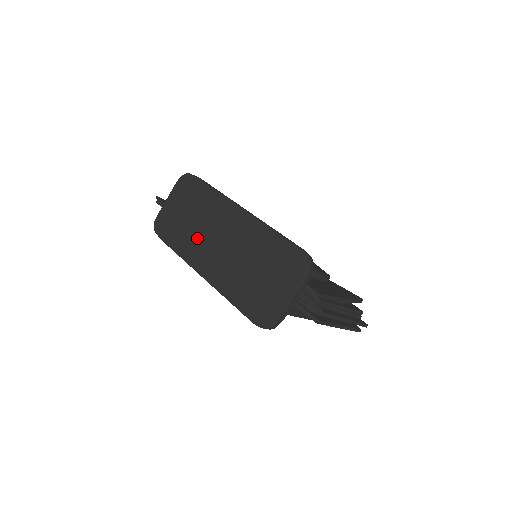
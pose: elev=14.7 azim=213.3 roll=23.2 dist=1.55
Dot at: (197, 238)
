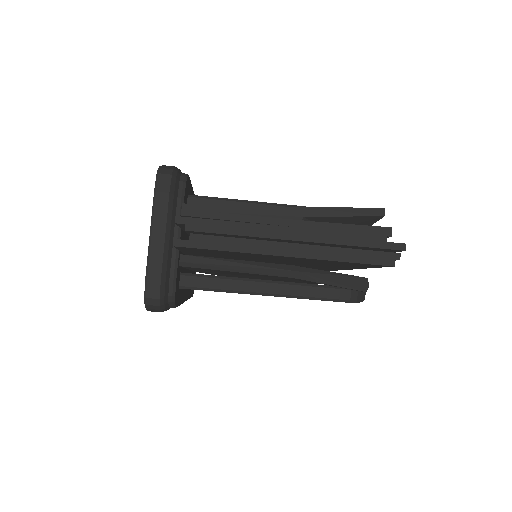
Dot at: occluded
